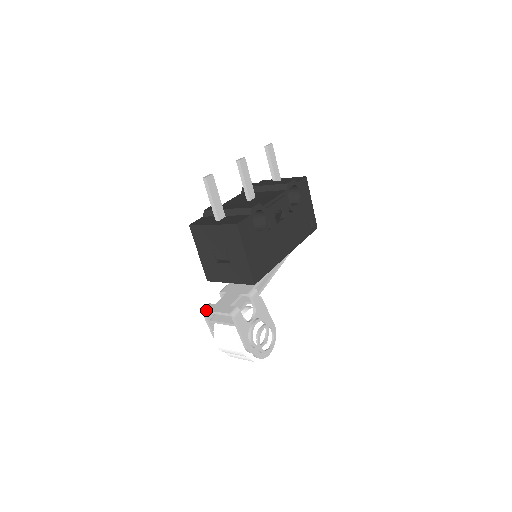
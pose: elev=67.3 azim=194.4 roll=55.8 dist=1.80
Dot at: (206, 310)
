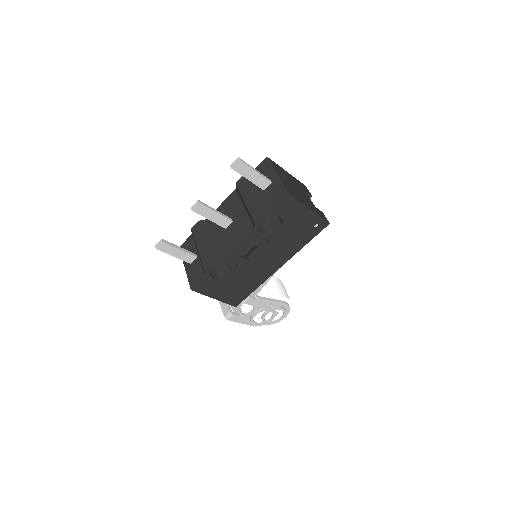
Dot at: occluded
